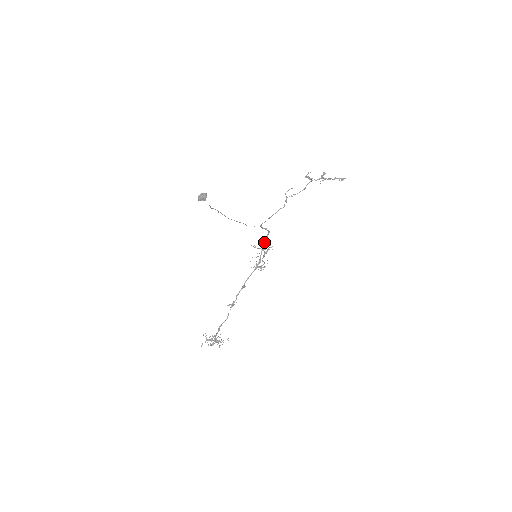
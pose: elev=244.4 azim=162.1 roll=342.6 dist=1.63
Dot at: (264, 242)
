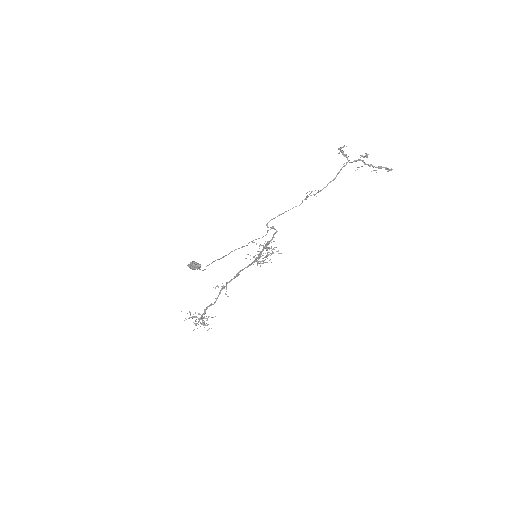
Dot at: (268, 241)
